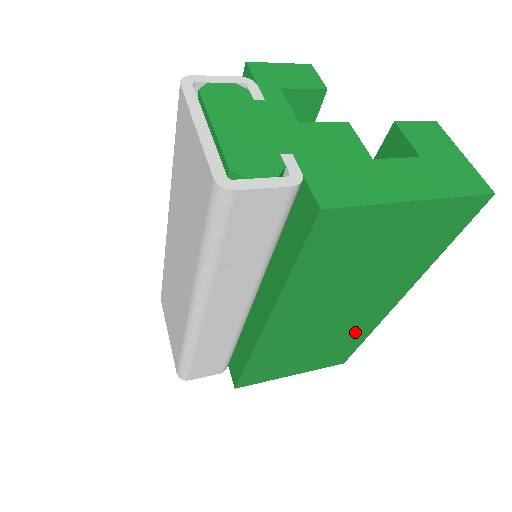
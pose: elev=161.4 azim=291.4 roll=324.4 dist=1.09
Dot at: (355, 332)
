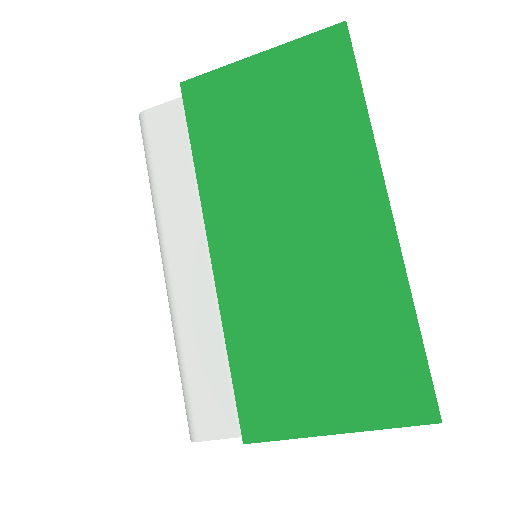
Dot at: (373, 294)
